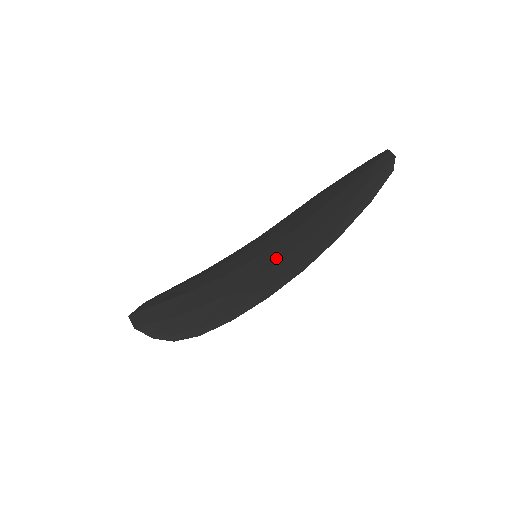
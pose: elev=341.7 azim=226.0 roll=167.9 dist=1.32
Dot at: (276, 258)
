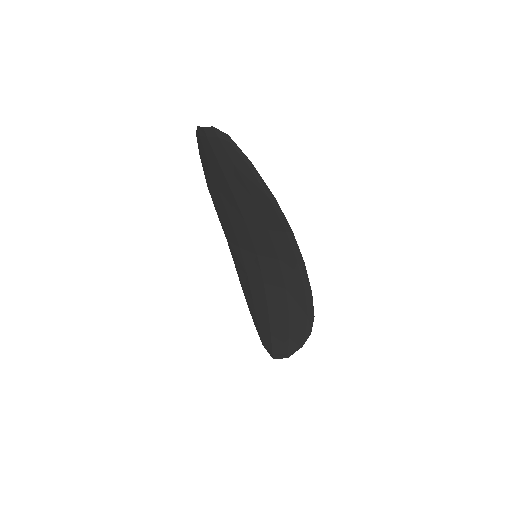
Dot at: (268, 245)
